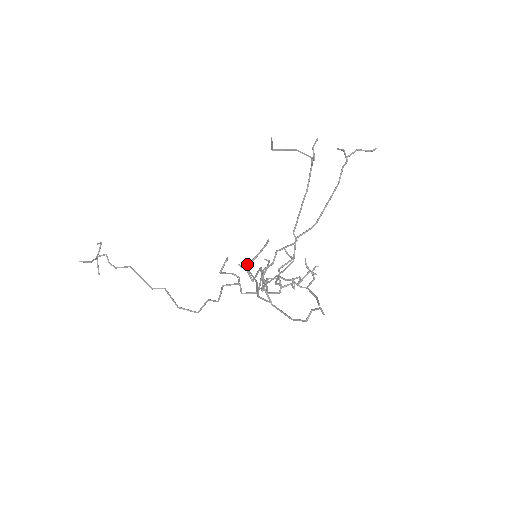
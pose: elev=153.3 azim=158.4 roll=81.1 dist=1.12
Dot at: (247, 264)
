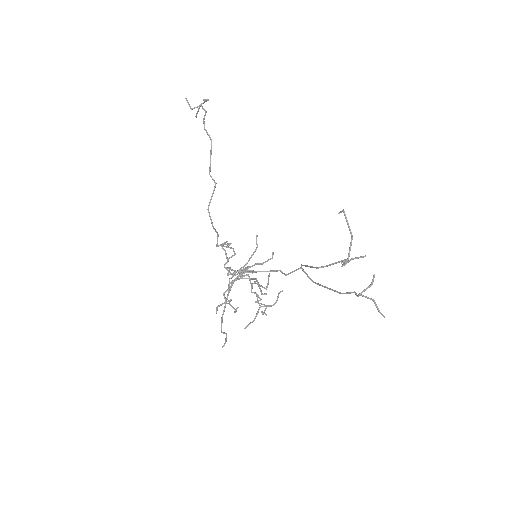
Dot at: (229, 268)
